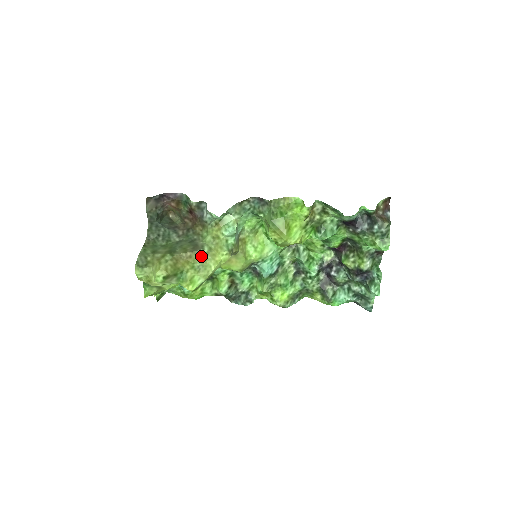
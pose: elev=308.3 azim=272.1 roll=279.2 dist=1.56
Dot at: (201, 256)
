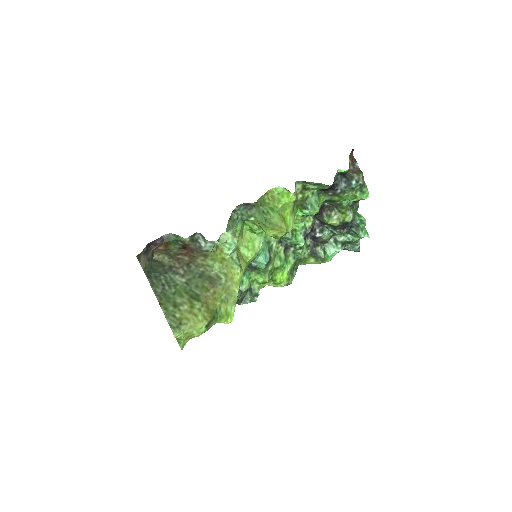
Dot at: (223, 286)
